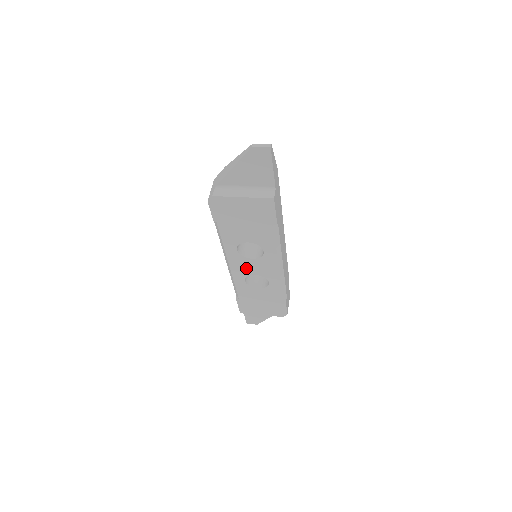
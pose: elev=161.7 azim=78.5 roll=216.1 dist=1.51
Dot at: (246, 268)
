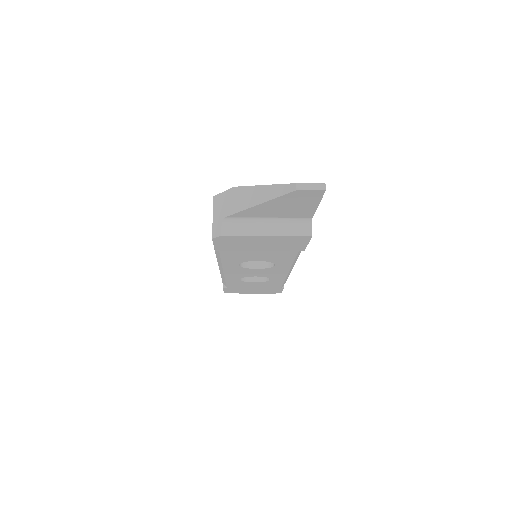
Dot at: (245, 273)
